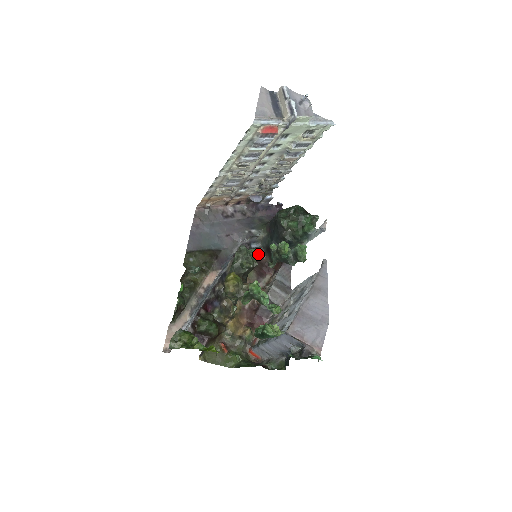
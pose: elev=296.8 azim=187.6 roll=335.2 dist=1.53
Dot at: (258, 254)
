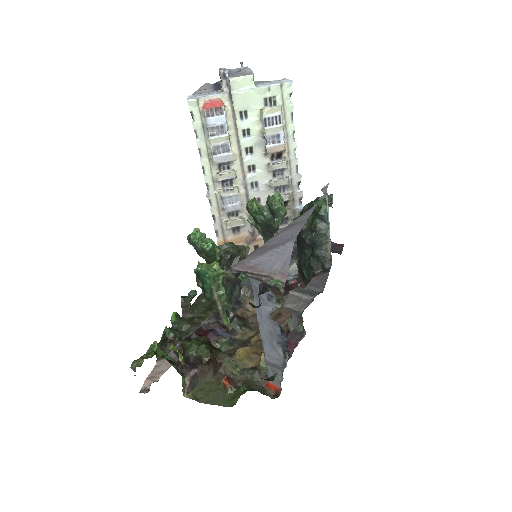
Dot at: (294, 284)
